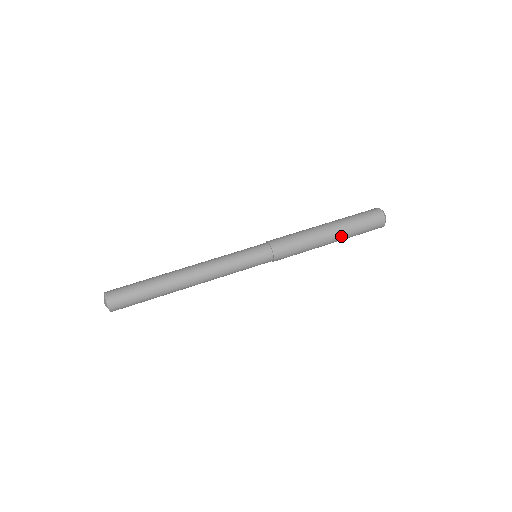
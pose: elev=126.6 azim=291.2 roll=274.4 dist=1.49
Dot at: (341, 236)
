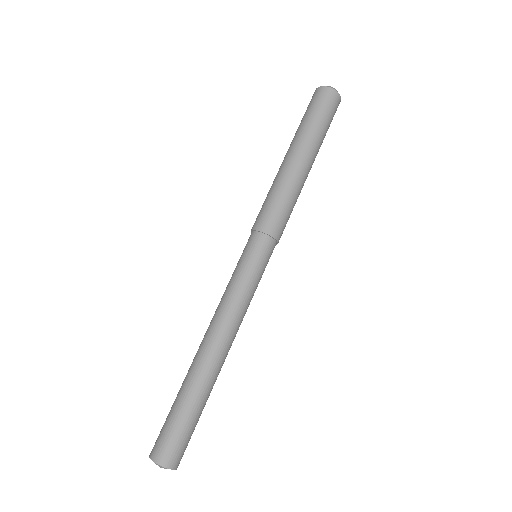
Dot at: occluded
